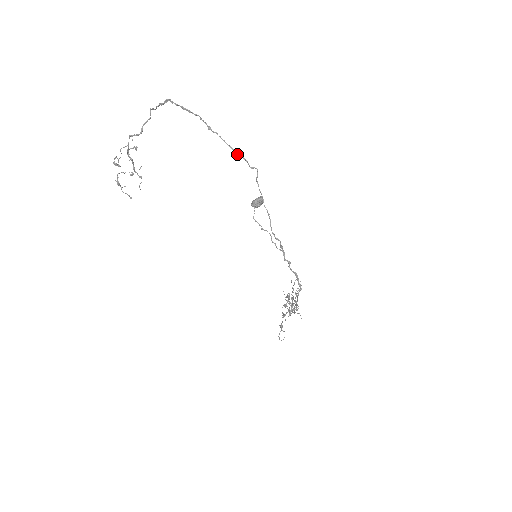
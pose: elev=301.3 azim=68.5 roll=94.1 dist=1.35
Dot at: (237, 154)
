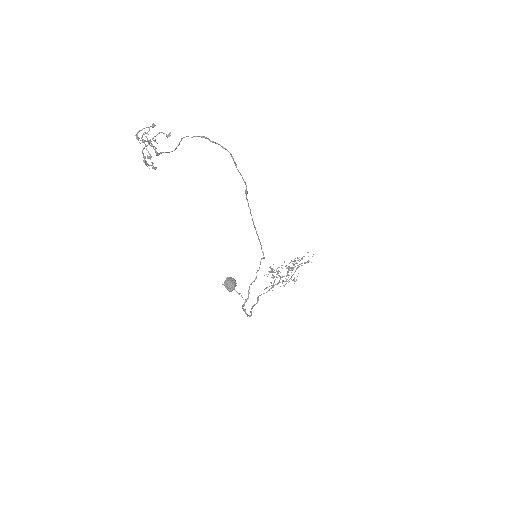
Dot at: (256, 233)
